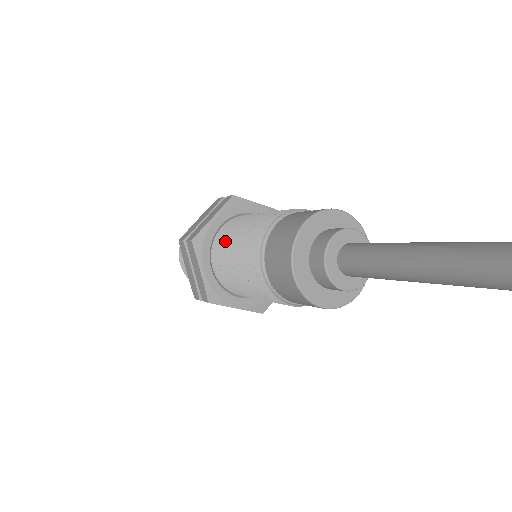
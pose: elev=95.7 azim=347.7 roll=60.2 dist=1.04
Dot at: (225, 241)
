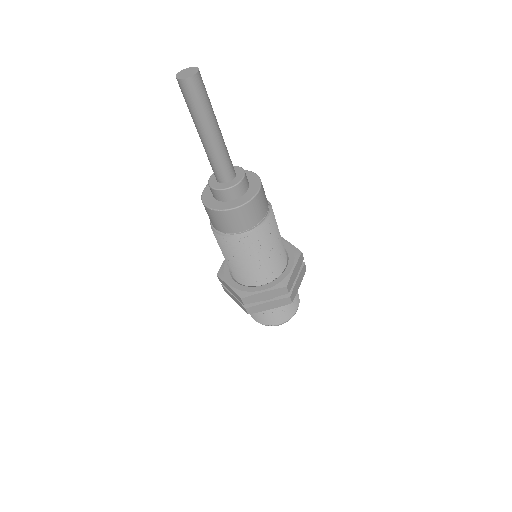
Dot at: occluded
